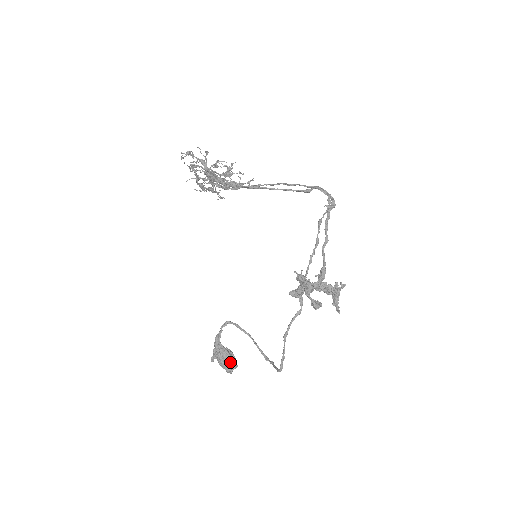
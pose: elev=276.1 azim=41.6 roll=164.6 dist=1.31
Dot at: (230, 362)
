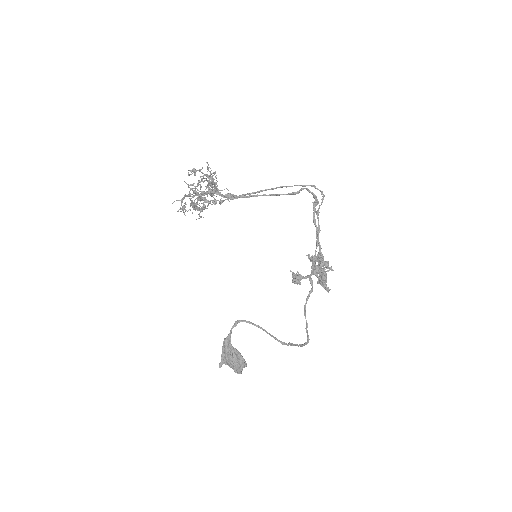
Dot at: (242, 361)
